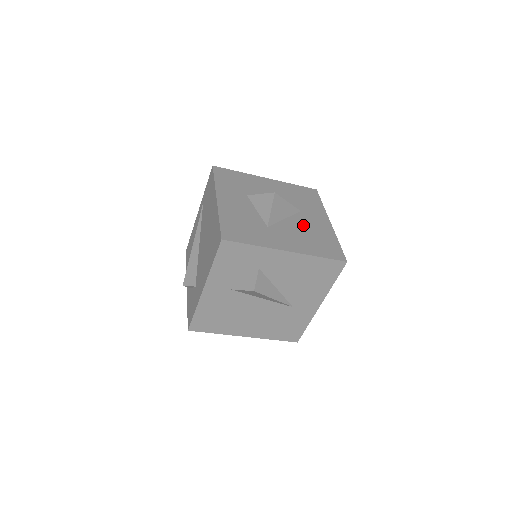
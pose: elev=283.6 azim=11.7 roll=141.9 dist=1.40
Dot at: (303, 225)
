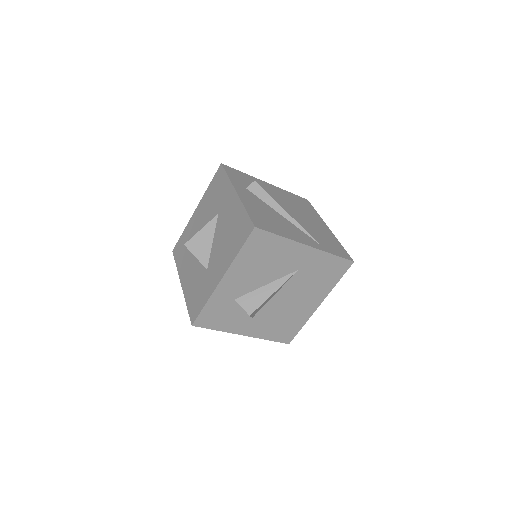
Dot at: (223, 229)
